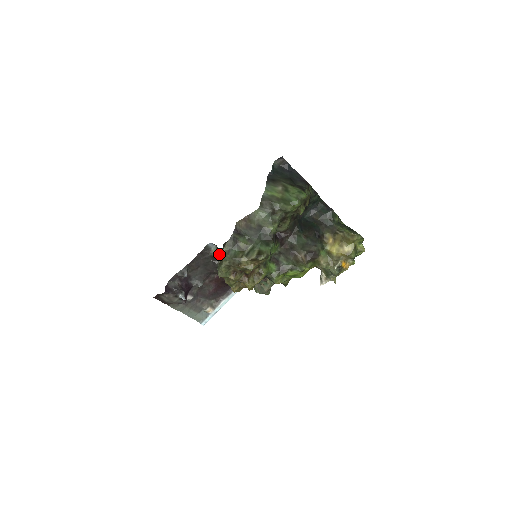
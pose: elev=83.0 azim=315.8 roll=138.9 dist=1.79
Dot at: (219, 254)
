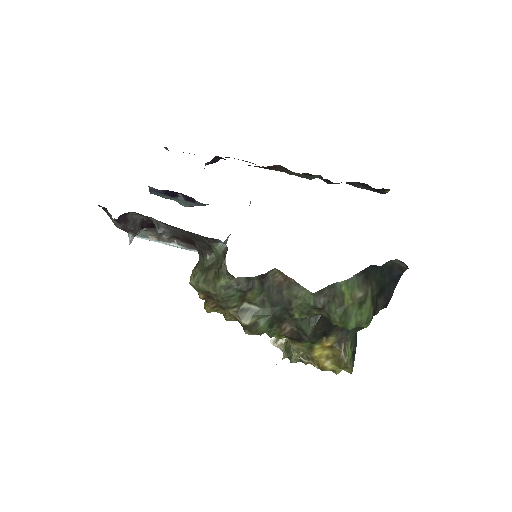
Dot at: (219, 257)
